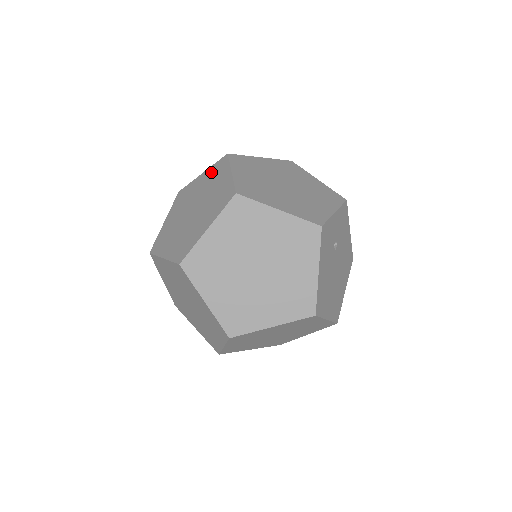
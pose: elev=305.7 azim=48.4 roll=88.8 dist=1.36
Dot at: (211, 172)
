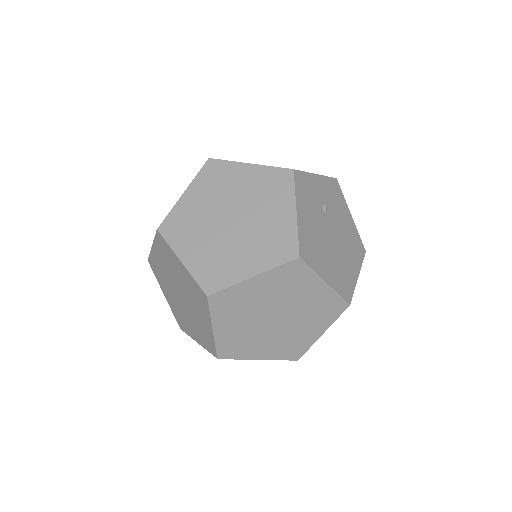
Dot at: occluded
